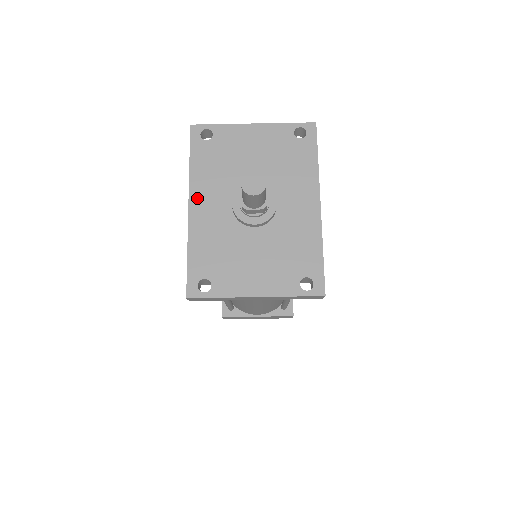
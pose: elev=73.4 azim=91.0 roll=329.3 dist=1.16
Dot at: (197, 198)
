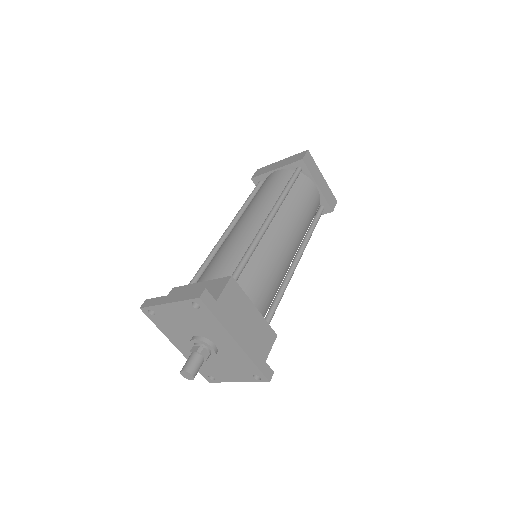
Dot at: (176, 343)
